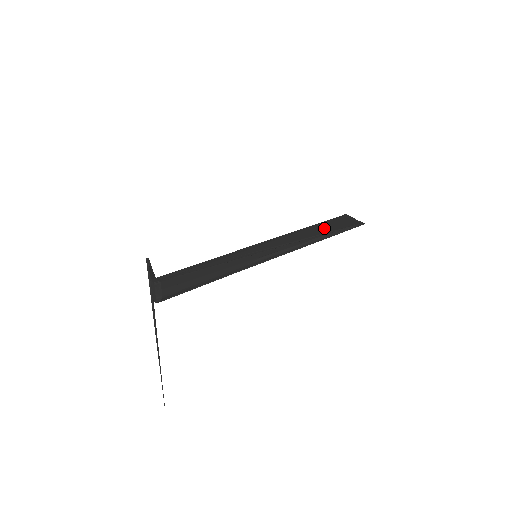
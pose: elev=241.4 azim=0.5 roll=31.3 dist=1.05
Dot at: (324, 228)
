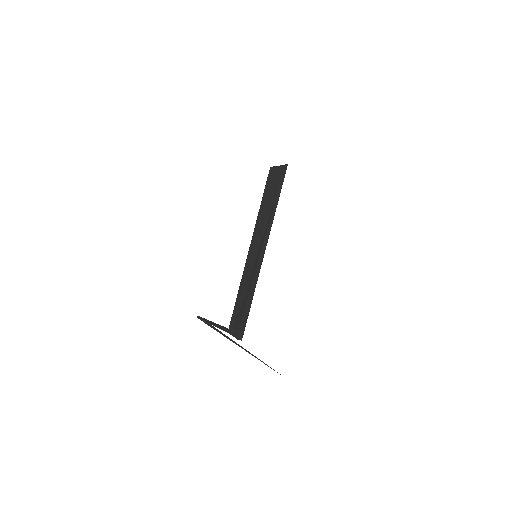
Dot at: (270, 194)
